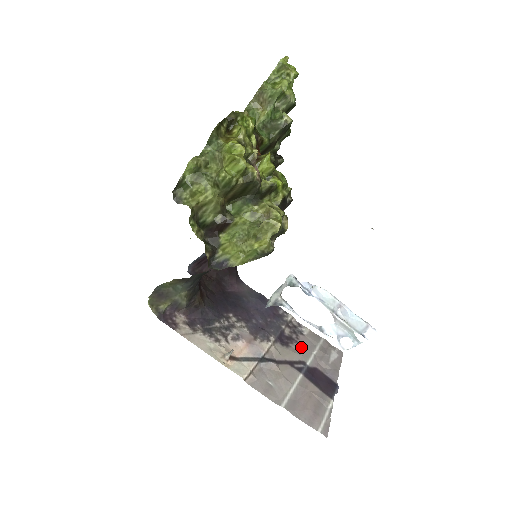
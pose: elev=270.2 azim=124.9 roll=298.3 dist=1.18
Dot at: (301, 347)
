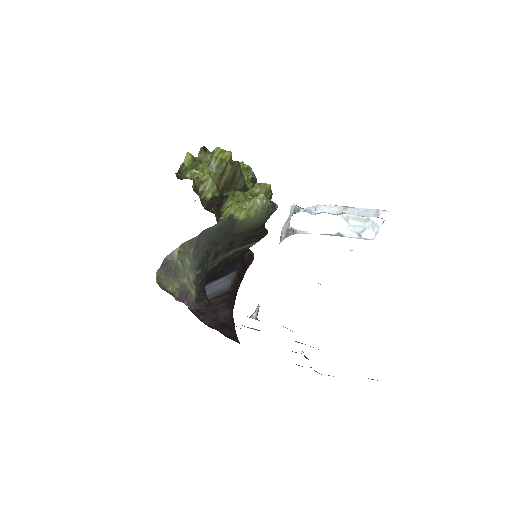
Dot at: occluded
